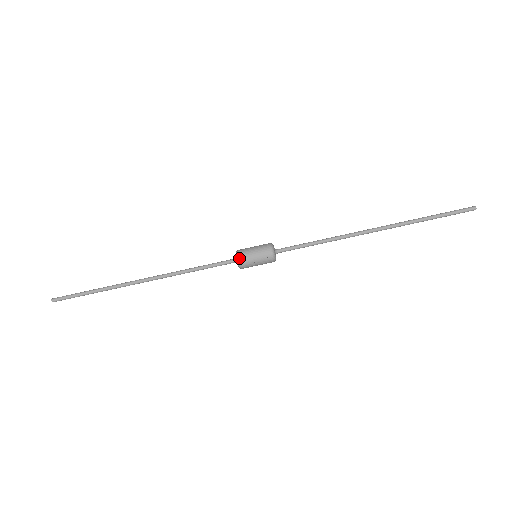
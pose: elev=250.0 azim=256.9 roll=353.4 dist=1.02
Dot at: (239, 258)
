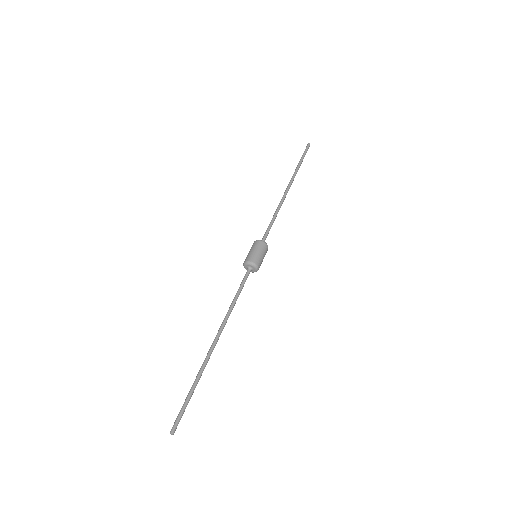
Dot at: (244, 262)
